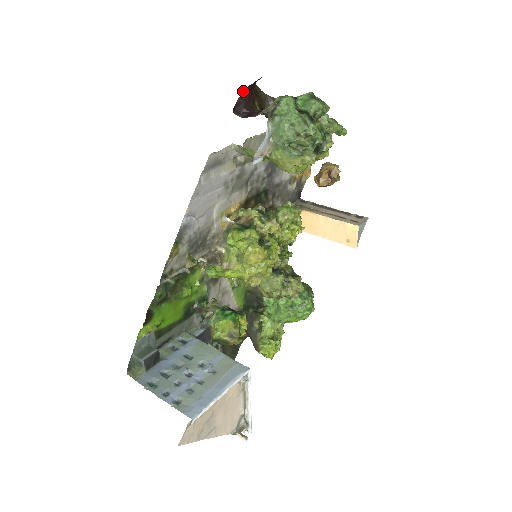
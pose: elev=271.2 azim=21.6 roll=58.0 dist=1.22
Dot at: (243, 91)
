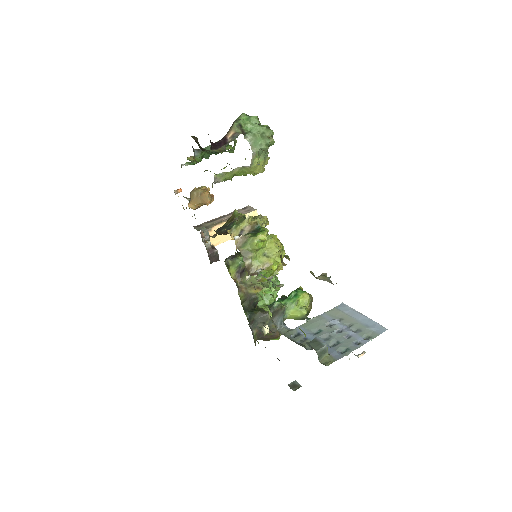
Dot at: occluded
